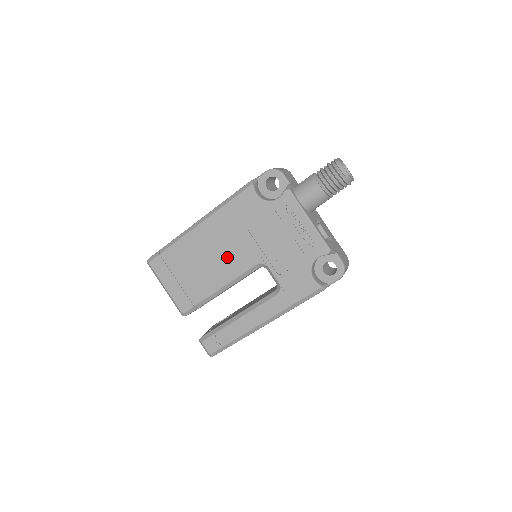
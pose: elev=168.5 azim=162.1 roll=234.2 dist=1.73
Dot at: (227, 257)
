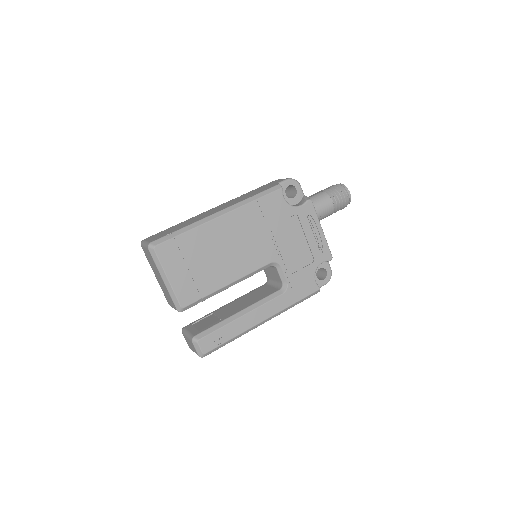
Dot at: (245, 252)
